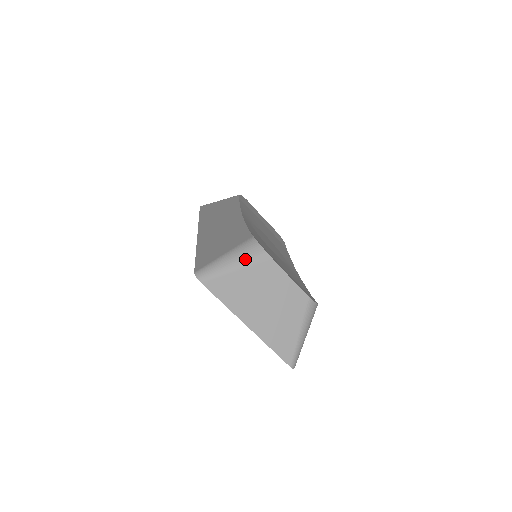
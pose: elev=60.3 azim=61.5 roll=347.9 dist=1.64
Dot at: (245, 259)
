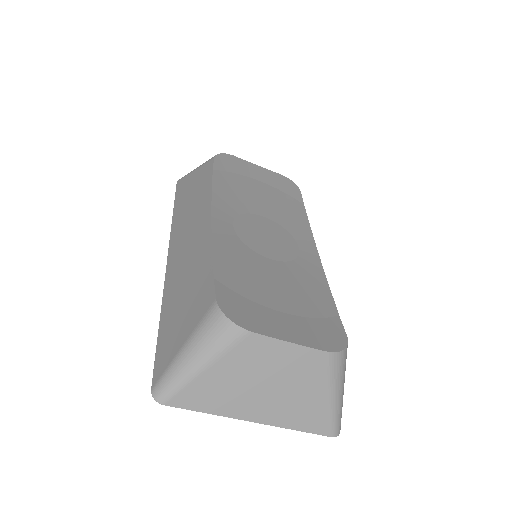
Dot at: (212, 349)
